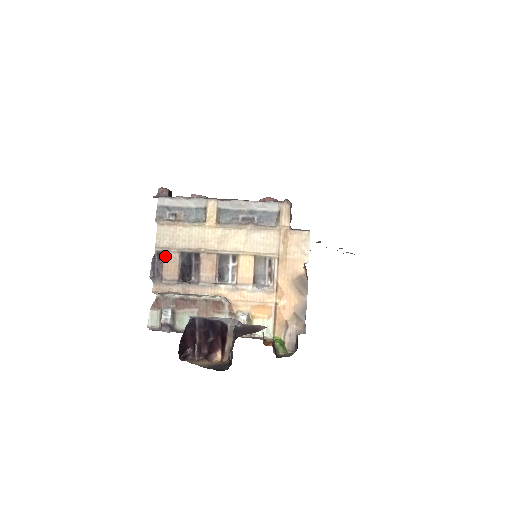
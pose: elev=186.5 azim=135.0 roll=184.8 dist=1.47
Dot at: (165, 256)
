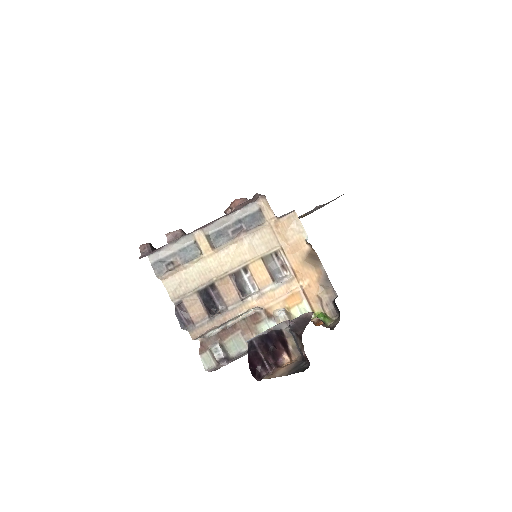
Dot at: (185, 303)
